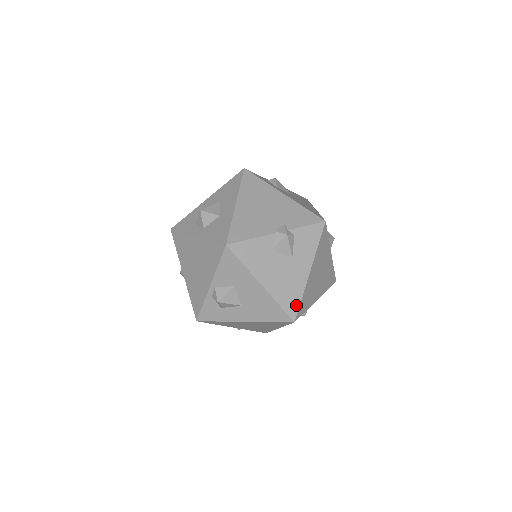
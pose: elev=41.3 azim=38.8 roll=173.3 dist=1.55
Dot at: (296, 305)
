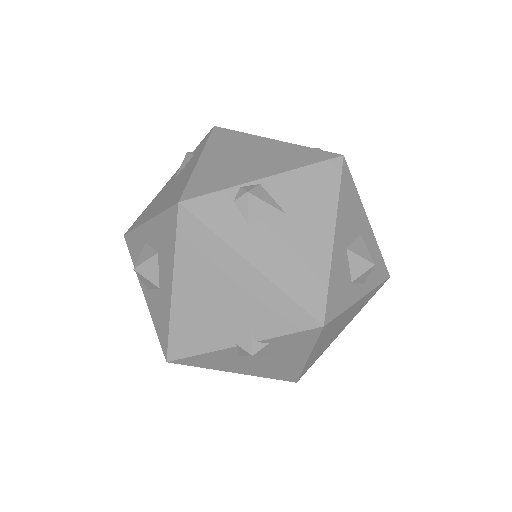
Dot at: (294, 376)
